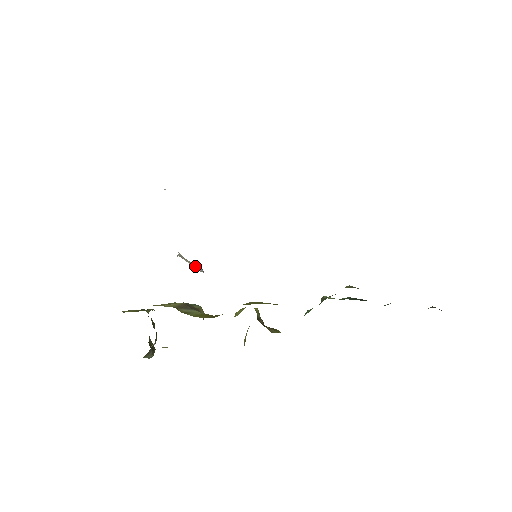
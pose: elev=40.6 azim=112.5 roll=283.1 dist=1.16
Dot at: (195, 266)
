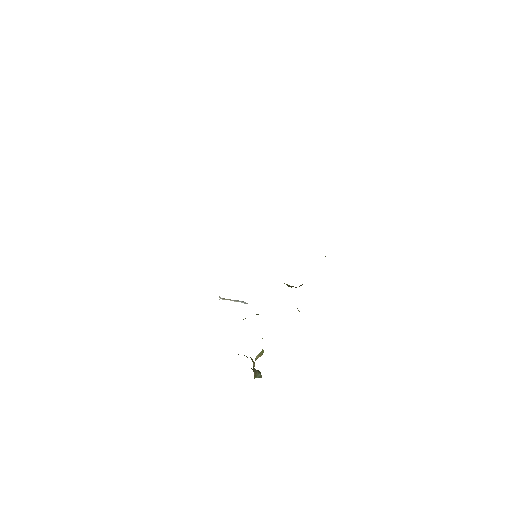
Dot at: (238, 301)
